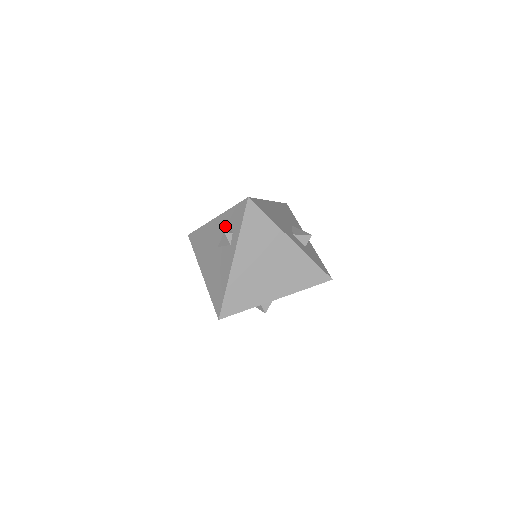
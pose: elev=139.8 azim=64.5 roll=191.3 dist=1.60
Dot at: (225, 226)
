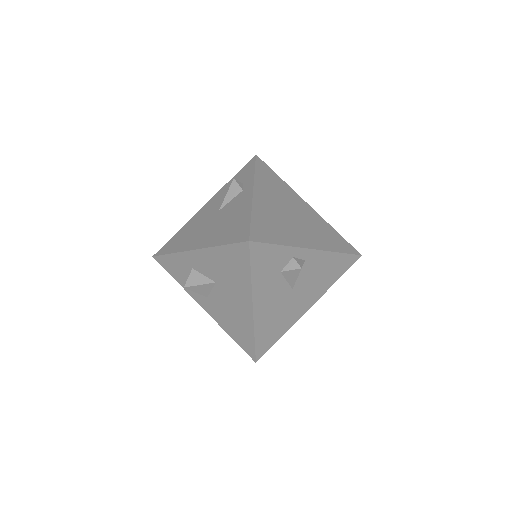
Dot at: (226, 192)
